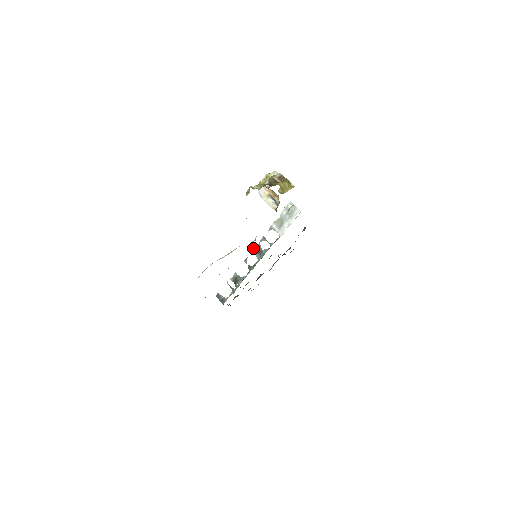
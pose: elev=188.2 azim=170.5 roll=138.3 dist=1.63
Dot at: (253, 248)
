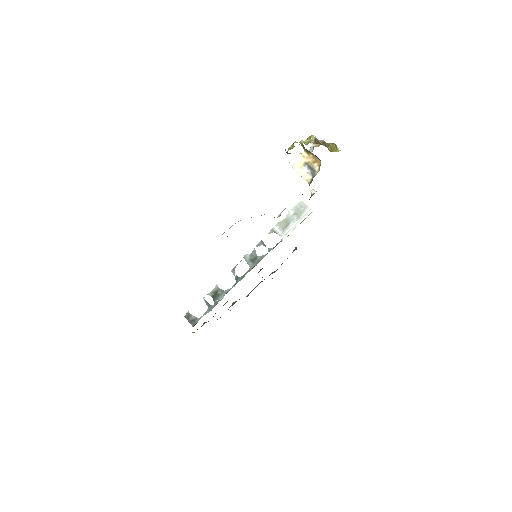
Dot at: (245, 255)
